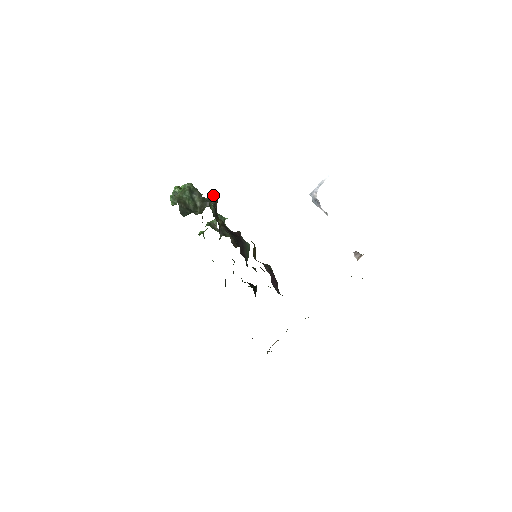
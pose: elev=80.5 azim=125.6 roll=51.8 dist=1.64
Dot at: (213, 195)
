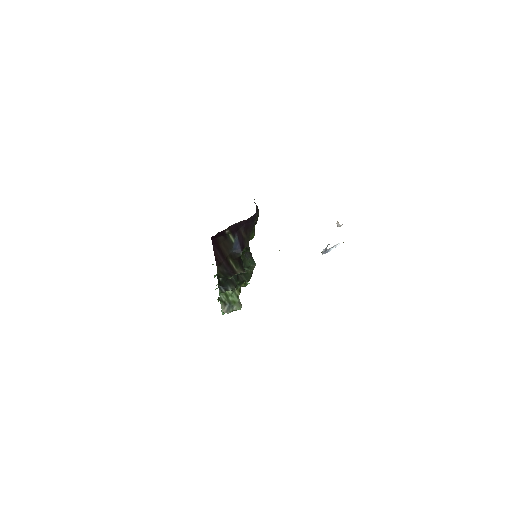
Dot at: occluded
